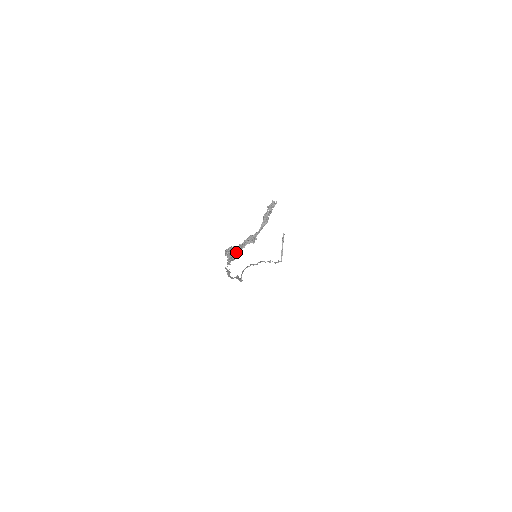
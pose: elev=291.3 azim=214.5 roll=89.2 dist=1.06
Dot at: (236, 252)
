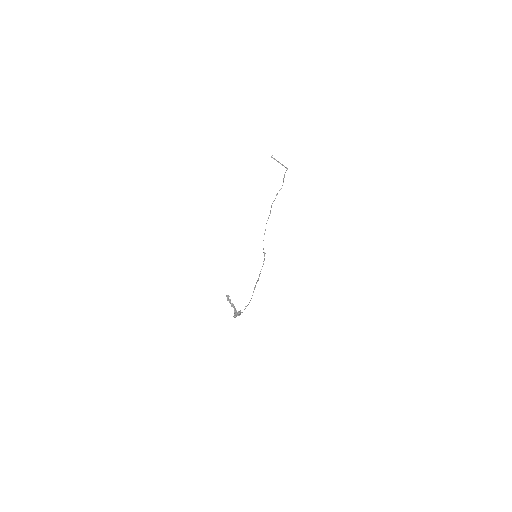
Dot at: occluded
